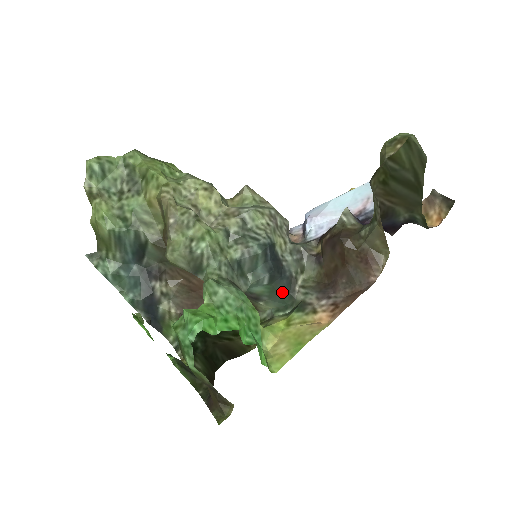
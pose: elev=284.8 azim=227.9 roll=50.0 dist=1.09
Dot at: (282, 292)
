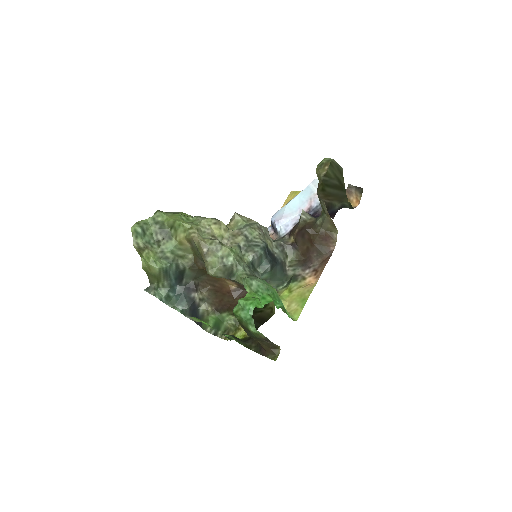
Dot at: (279, 273)
